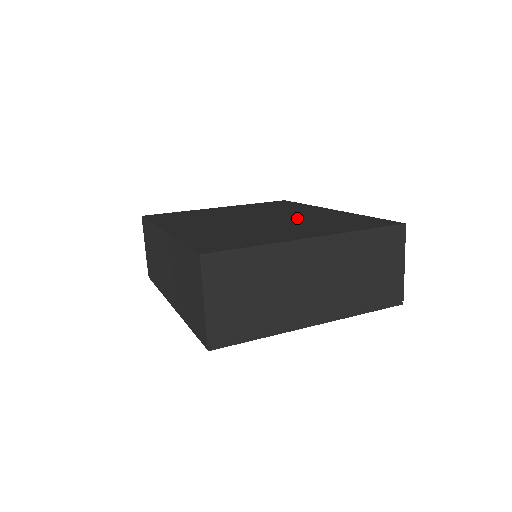
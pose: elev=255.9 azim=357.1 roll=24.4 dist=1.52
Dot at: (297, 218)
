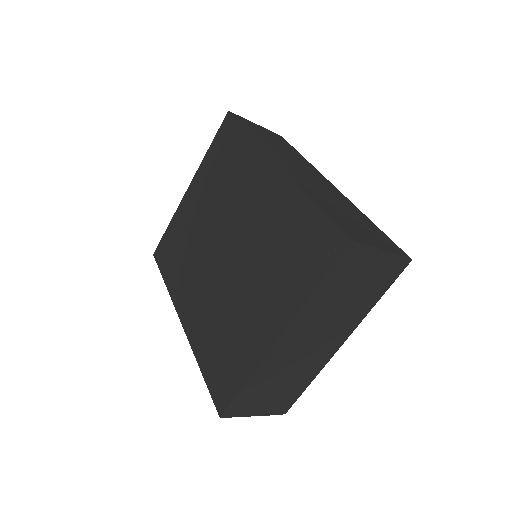
Dot at: (254, 236)
